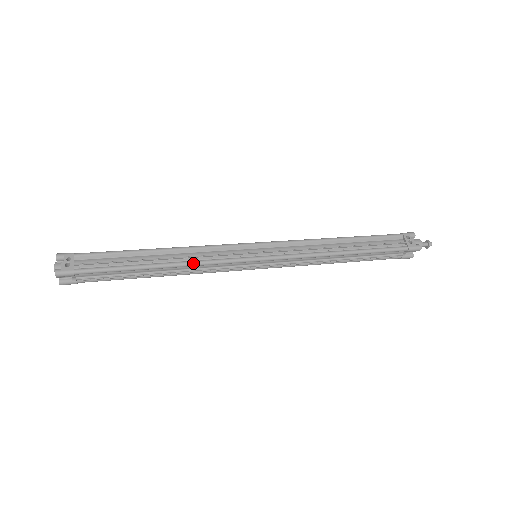
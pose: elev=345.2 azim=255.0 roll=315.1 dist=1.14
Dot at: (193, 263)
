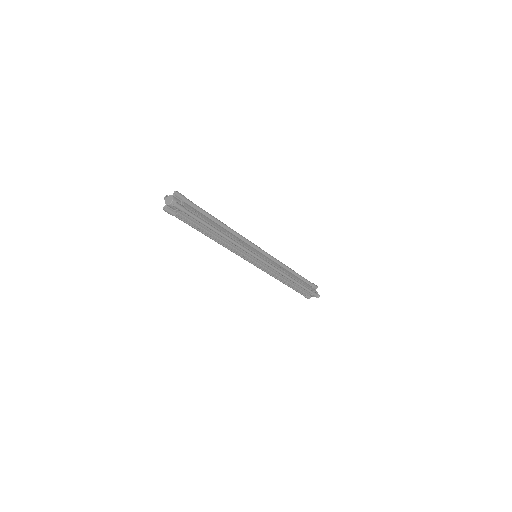
Dot at: (235, 231)
